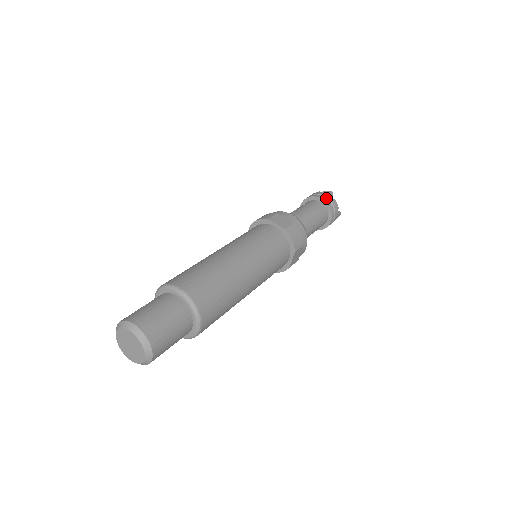
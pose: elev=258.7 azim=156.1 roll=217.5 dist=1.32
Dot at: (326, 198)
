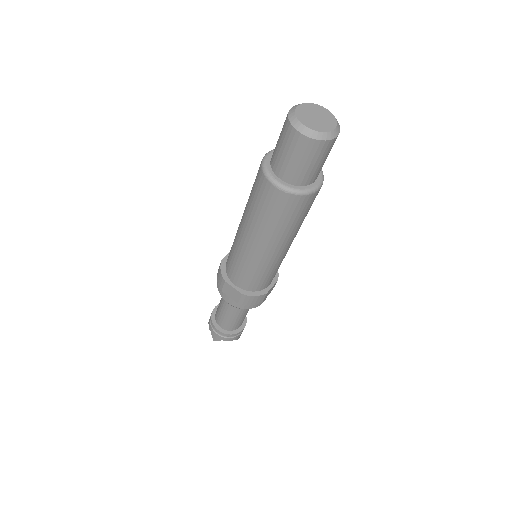
Dot at: occluded
